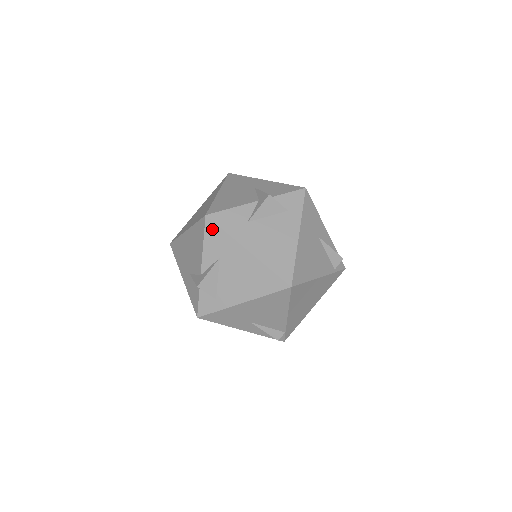
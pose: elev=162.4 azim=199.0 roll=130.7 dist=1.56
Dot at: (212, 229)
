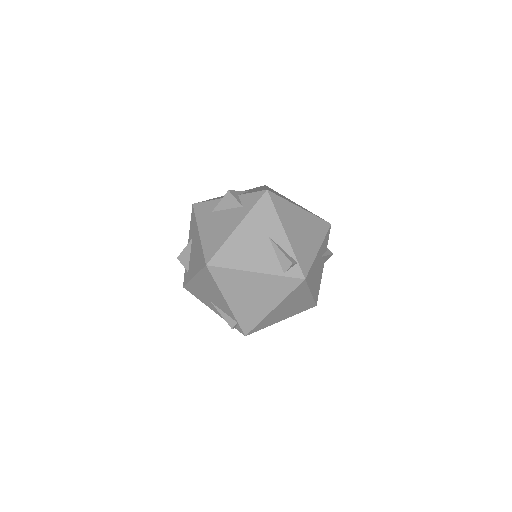
Dot at: (193, 215)
